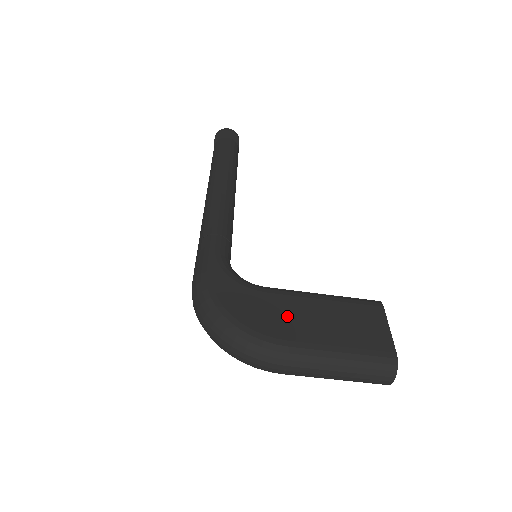
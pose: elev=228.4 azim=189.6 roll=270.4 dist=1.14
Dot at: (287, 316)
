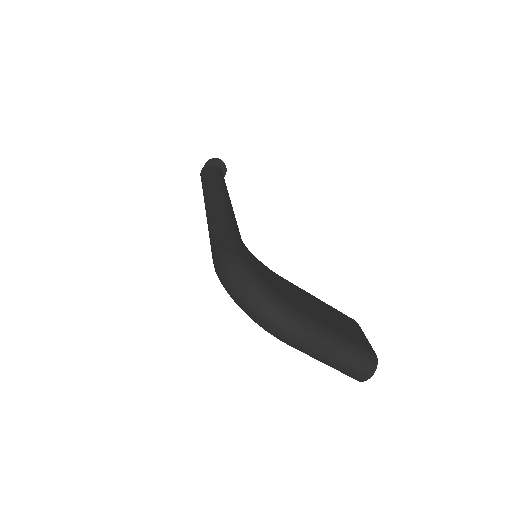
Dot at: (301, 299)
